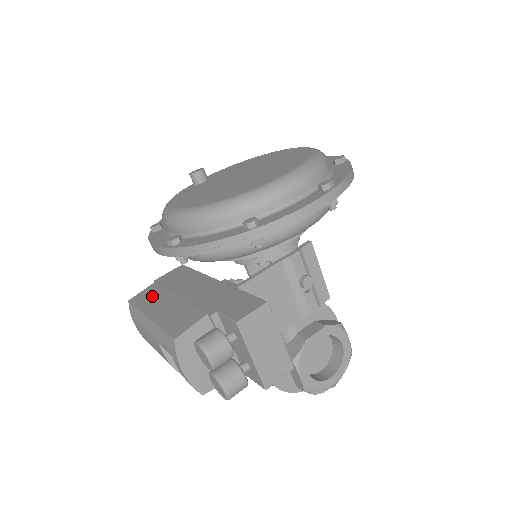
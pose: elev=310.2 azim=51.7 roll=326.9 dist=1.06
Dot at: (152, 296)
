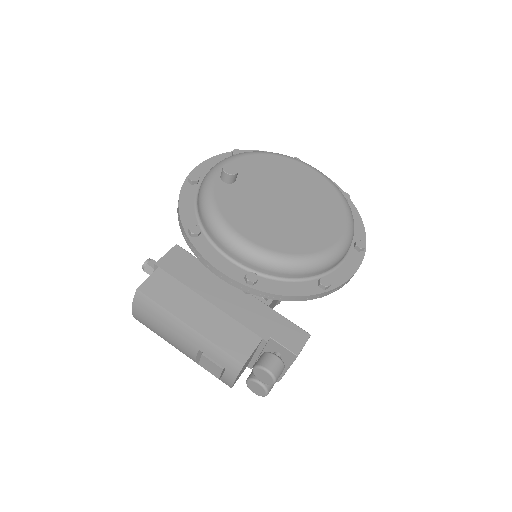
Dot at: (172, 292)
